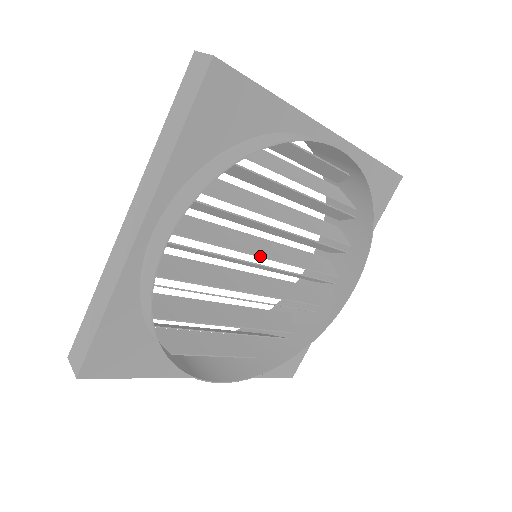
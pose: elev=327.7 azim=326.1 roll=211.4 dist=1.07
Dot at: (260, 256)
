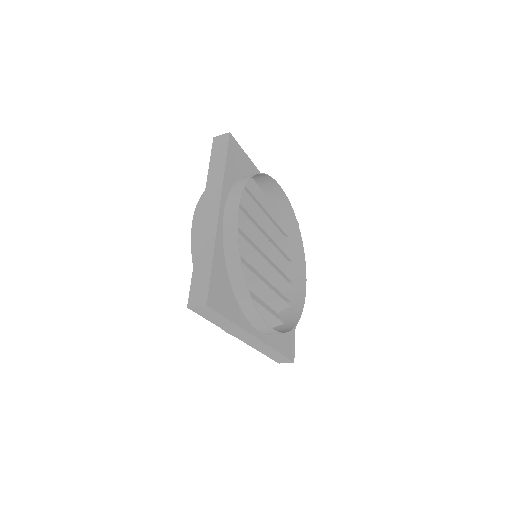
Dot at: (261, 250)
